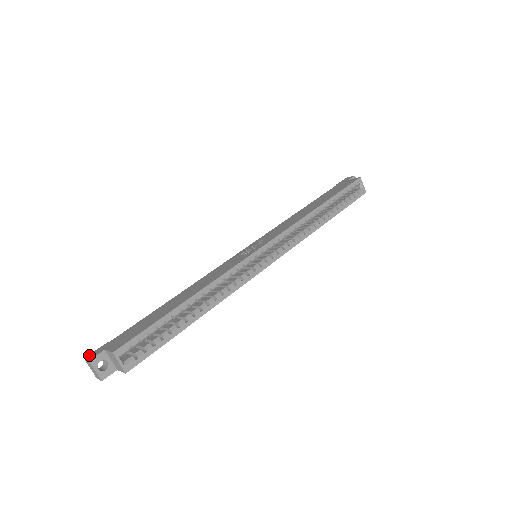
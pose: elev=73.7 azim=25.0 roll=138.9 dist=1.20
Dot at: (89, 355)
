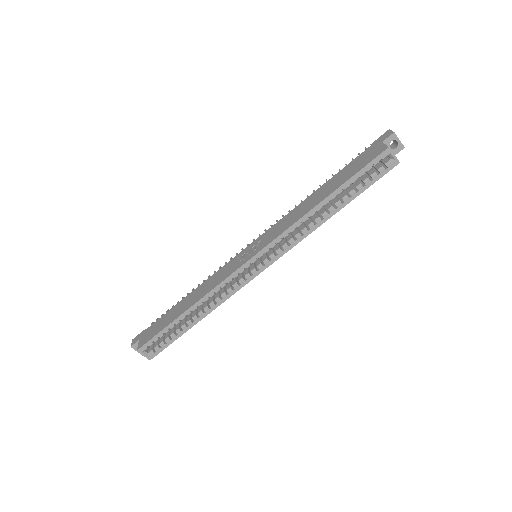
Dot at: (134, 338)
